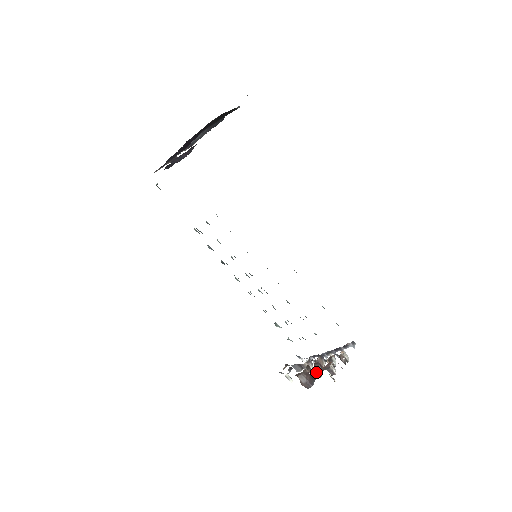
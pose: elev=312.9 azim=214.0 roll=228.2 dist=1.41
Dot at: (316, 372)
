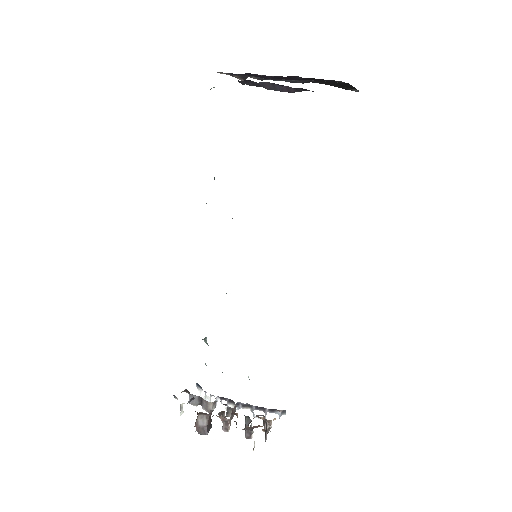
Dot at: (228, 423)
